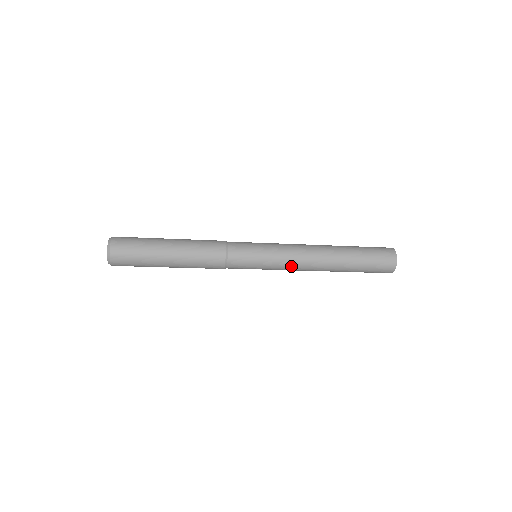
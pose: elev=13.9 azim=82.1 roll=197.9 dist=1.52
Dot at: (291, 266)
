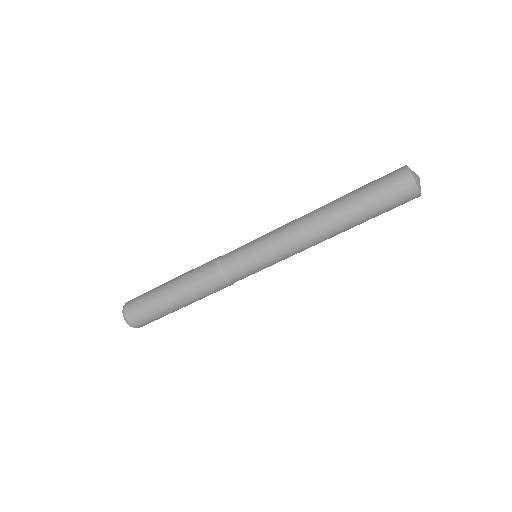
Dot at: (287, 242)
